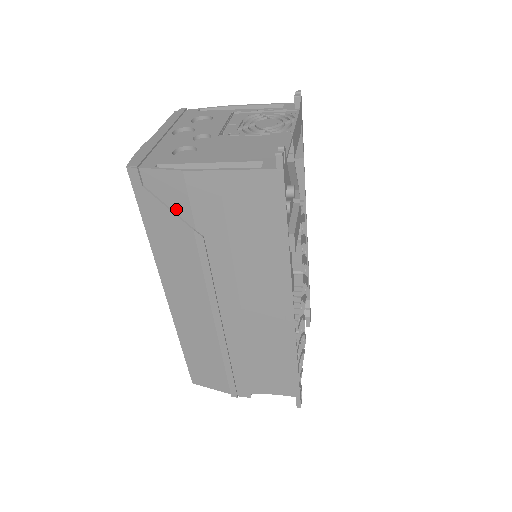
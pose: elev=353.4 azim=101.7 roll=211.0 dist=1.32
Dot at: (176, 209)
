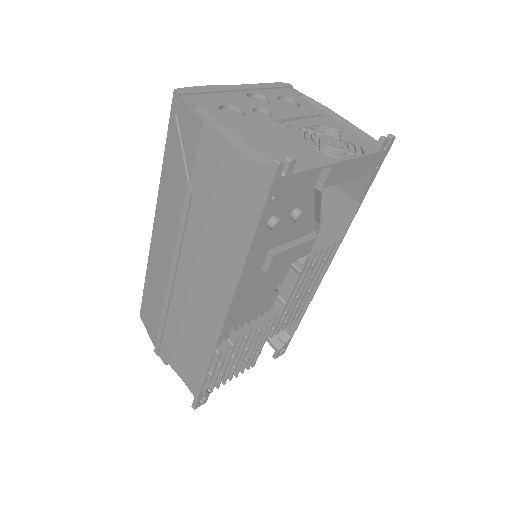
Dot at: (187, 153)
